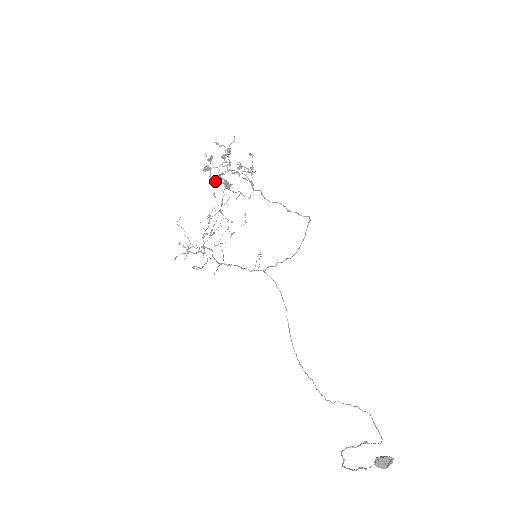
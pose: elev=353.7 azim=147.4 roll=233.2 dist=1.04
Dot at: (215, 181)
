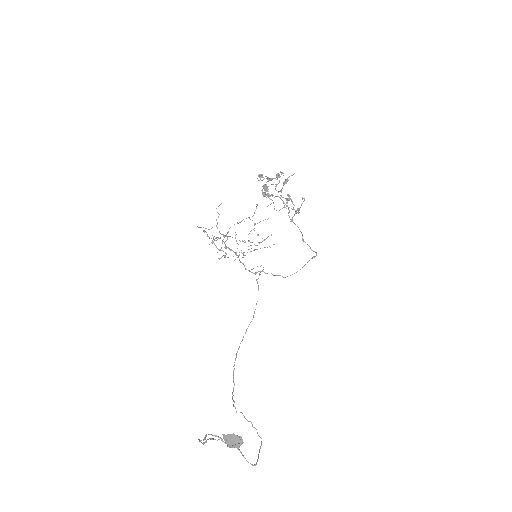
Dot at: (263, 194)
